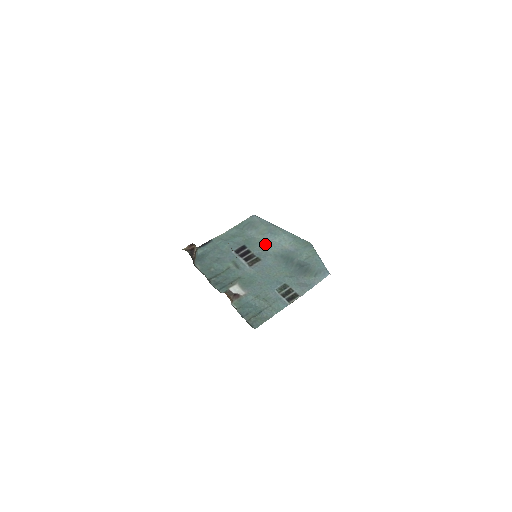
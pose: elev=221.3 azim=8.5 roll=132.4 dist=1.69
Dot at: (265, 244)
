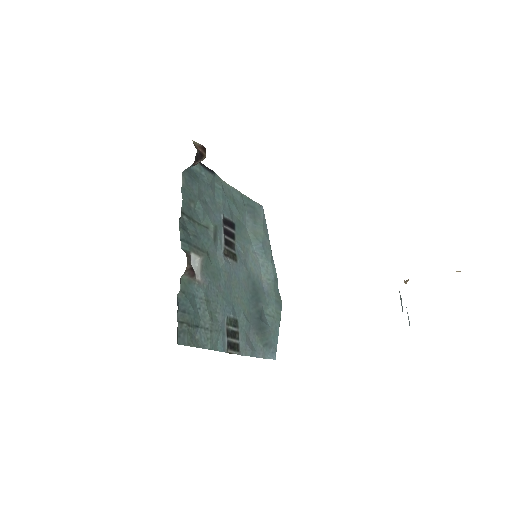
Dot at: (250, 250)
